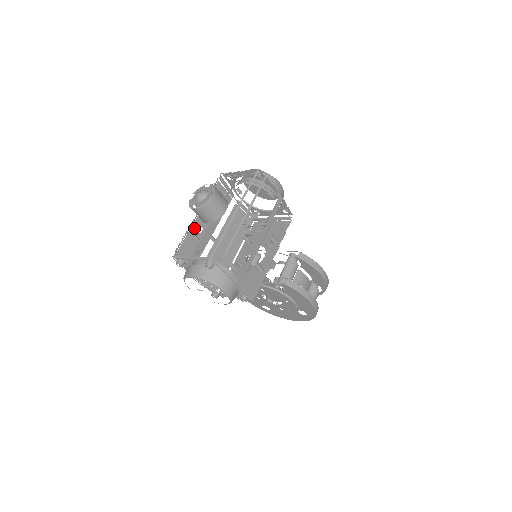
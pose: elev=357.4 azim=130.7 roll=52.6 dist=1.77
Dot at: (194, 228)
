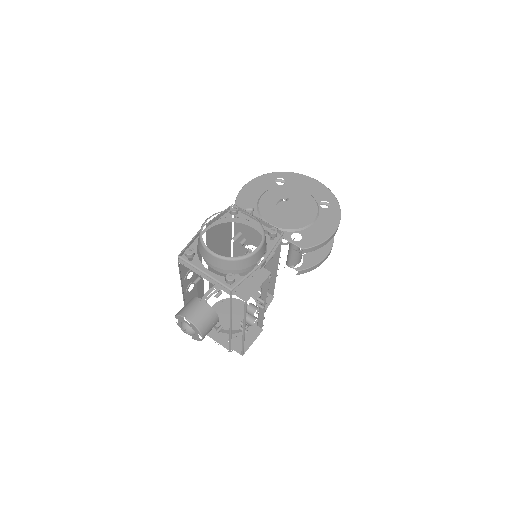
Dot at: (187, 293)
